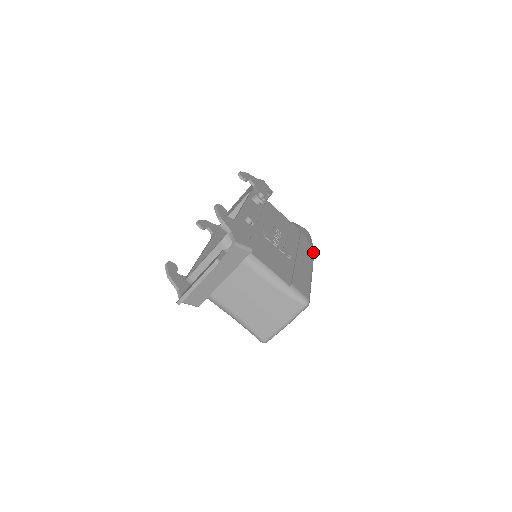
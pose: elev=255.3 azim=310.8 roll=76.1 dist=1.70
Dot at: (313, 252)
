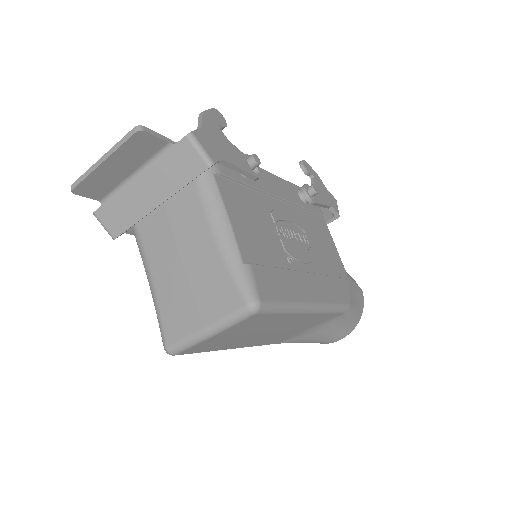
Dot at: (345, 304)
